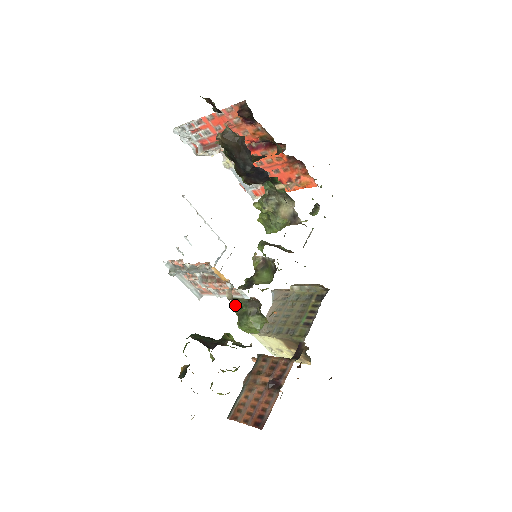
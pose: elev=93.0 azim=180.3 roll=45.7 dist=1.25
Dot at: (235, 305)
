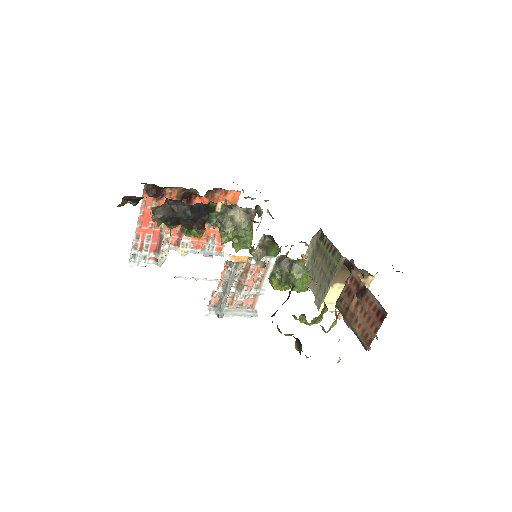
Dot at: (277, 281)
